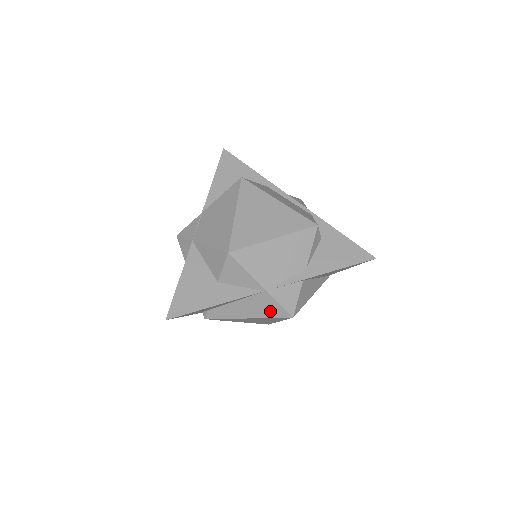
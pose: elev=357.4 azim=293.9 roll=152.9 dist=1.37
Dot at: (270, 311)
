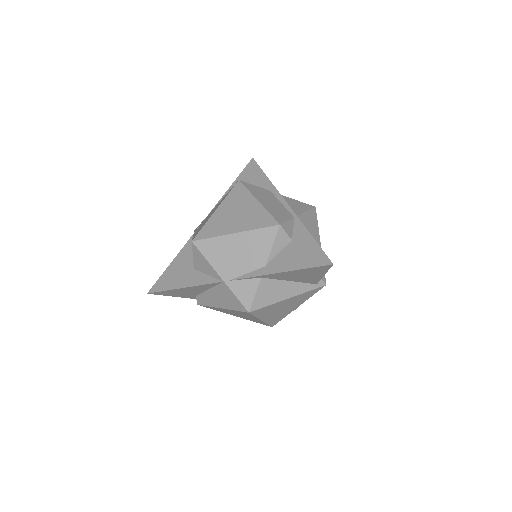
Dot at: (232, 303)
